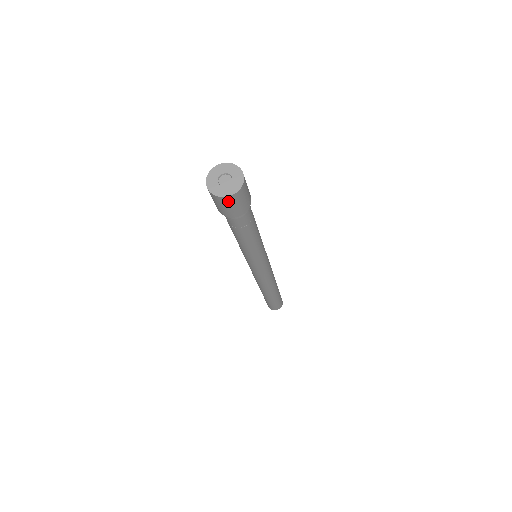
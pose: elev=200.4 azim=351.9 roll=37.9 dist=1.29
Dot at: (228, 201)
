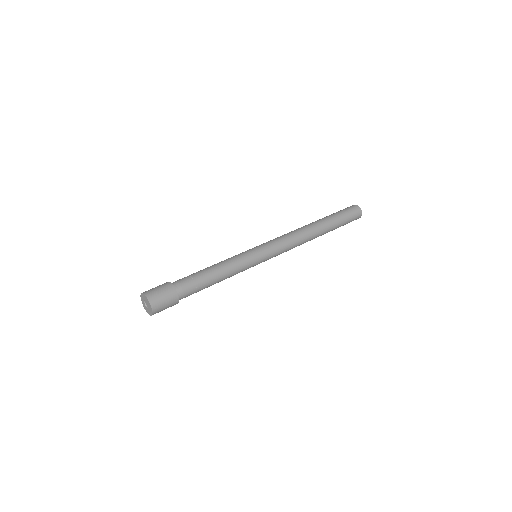
Dot at: occluded
